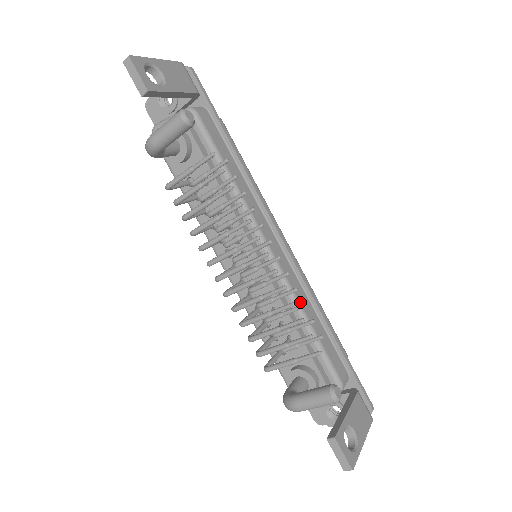
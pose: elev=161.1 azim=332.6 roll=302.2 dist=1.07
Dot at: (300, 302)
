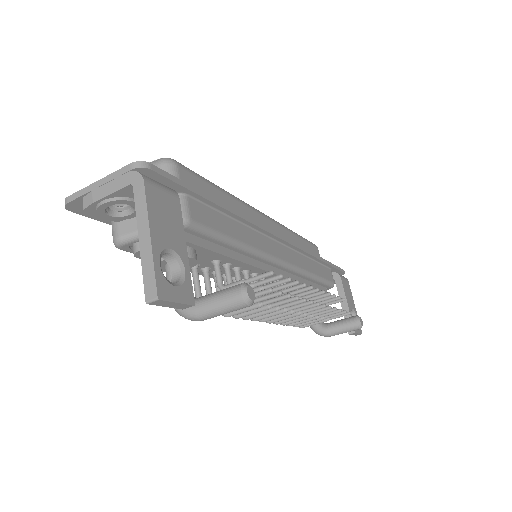
Dot at: (307, 270)
